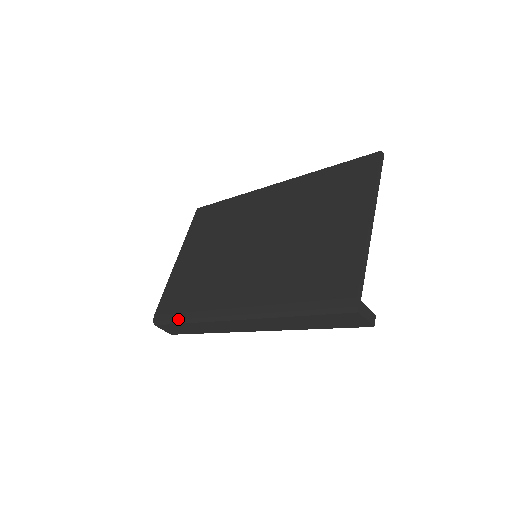
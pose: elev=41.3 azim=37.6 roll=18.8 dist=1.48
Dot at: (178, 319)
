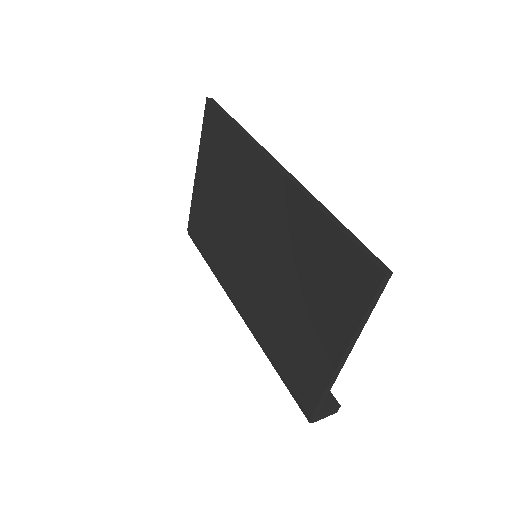
Dot at: occluded
